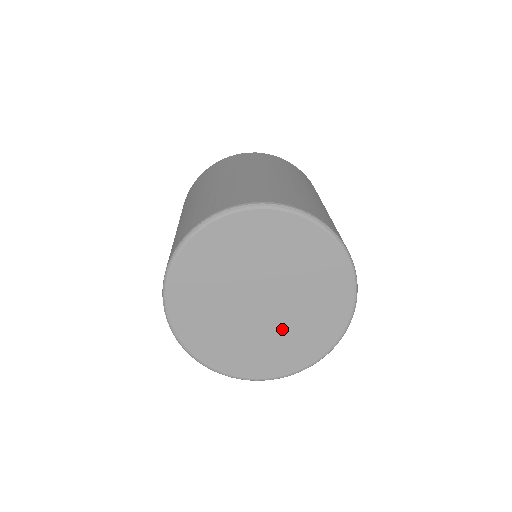
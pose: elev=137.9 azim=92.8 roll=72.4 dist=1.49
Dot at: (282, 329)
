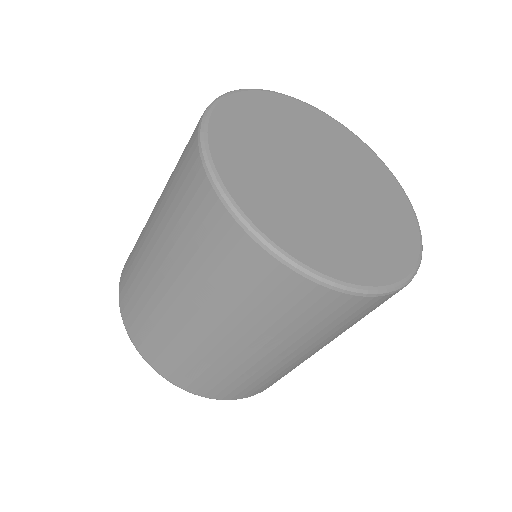
Dot at: (364, 199)
